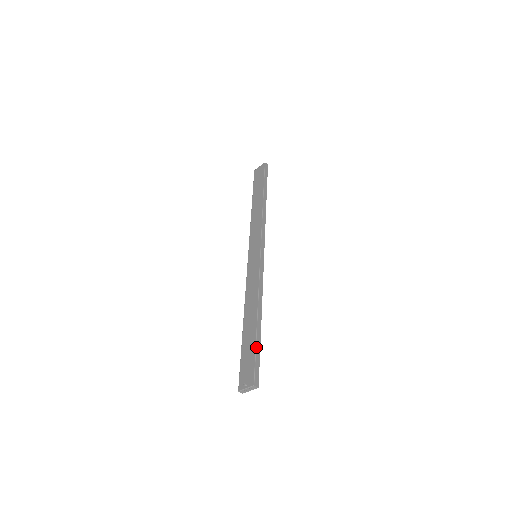
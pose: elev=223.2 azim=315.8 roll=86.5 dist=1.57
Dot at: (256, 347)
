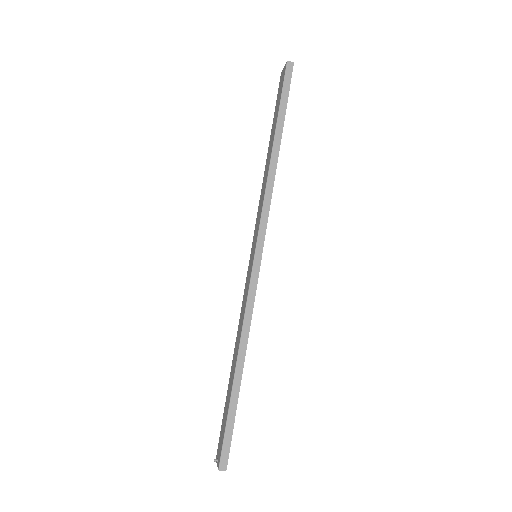
Dot at: (228, 416)
